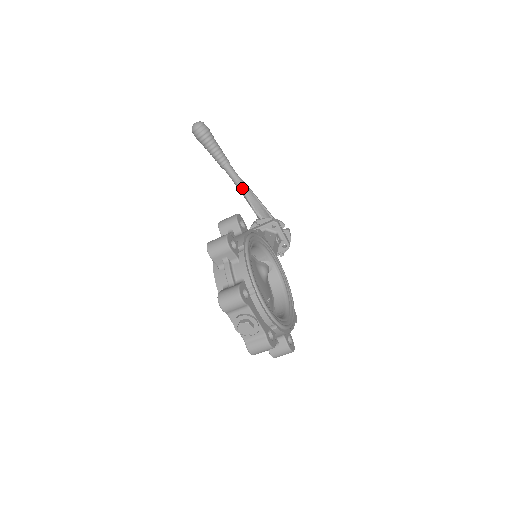
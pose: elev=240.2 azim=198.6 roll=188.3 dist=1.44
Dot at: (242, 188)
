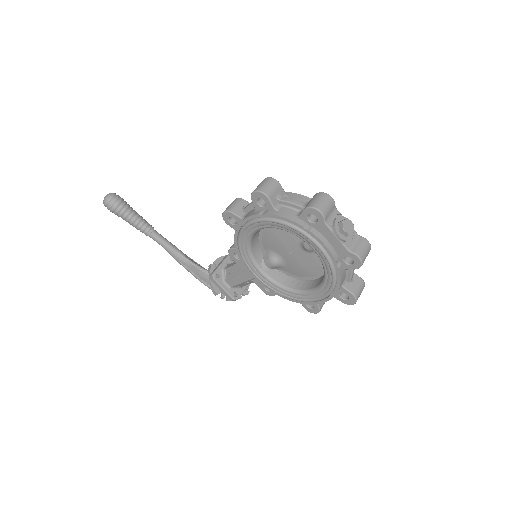
Dot at: (175, 249)
